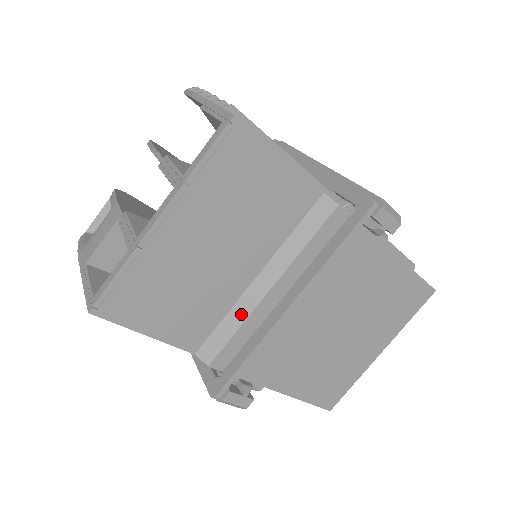
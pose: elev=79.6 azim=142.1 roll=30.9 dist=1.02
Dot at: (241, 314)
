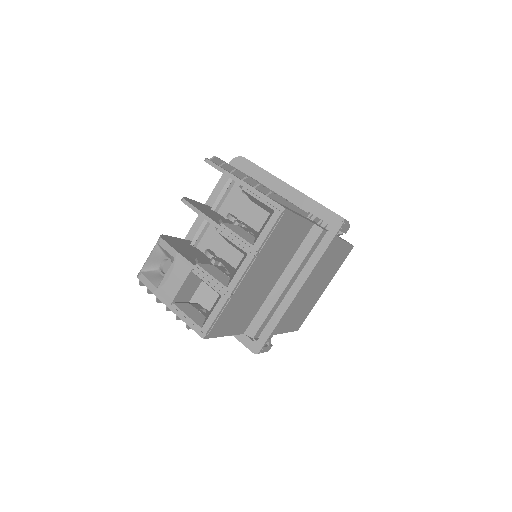
Dot at: (270, 304)
